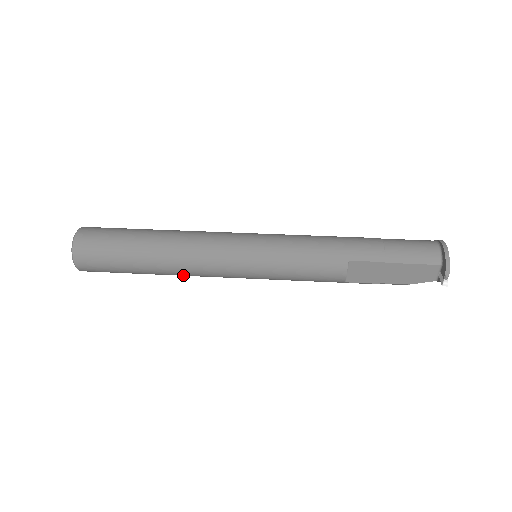
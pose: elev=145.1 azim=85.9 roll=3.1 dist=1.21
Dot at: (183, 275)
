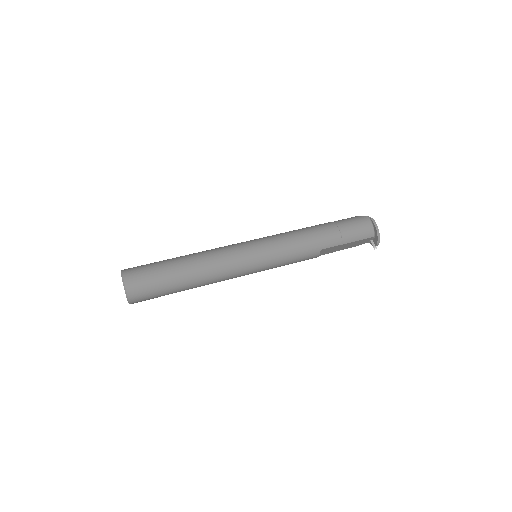
Dot at: occluded
